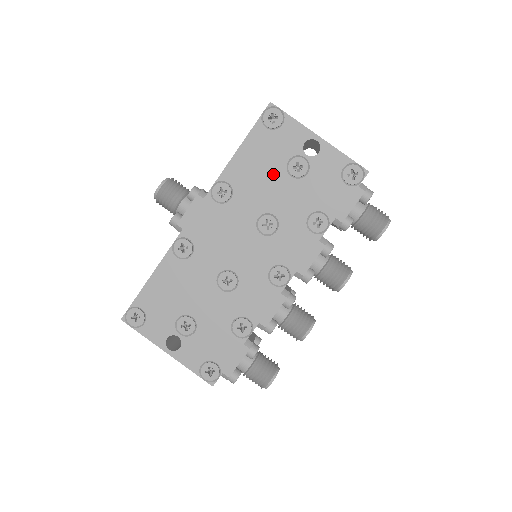
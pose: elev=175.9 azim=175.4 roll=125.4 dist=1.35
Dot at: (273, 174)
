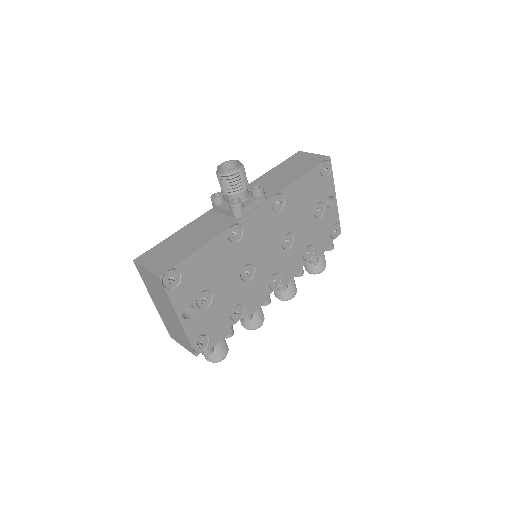
Dot at: (307, 207)
